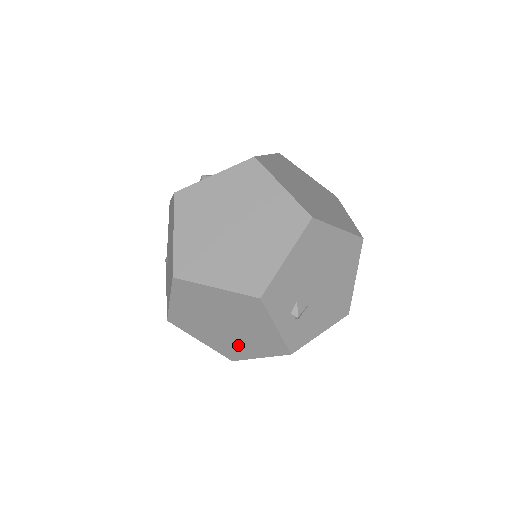
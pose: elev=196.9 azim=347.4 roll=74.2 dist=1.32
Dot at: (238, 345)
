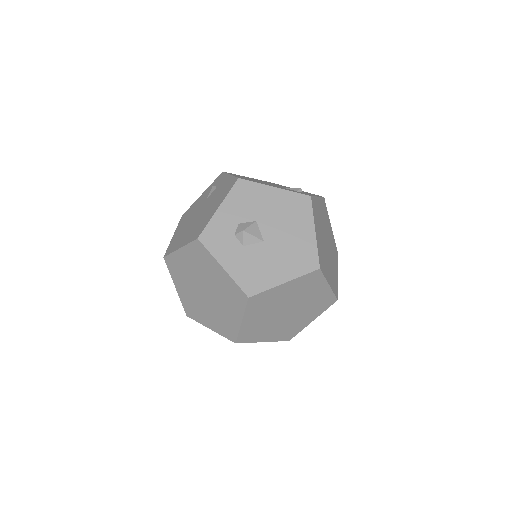
Dot at: occluded
